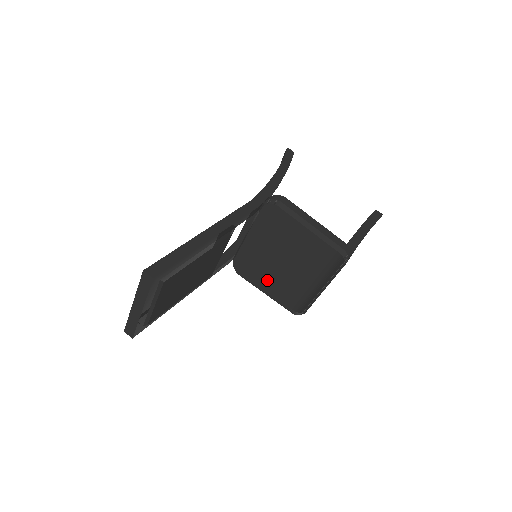
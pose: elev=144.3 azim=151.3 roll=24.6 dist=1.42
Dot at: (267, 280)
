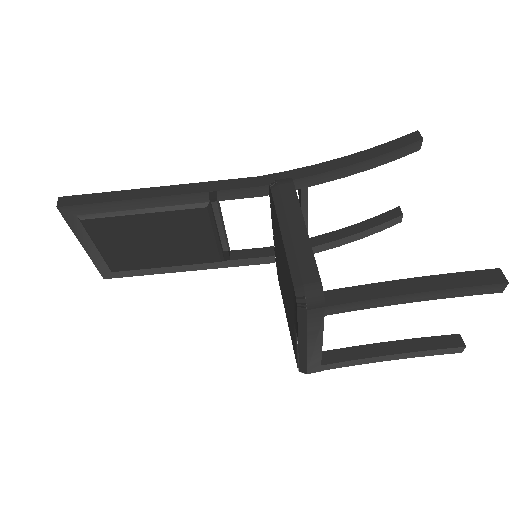
Dot at: (285, 302)
